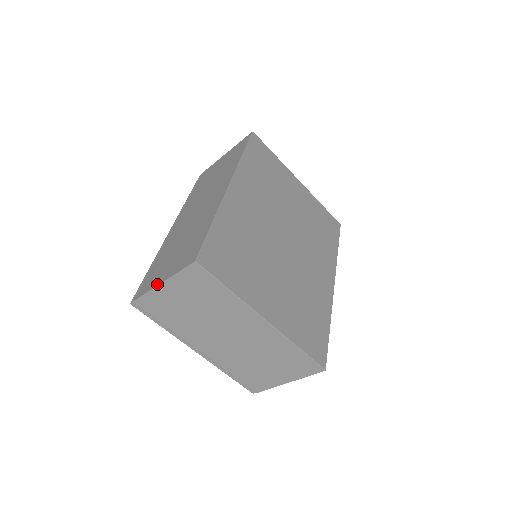
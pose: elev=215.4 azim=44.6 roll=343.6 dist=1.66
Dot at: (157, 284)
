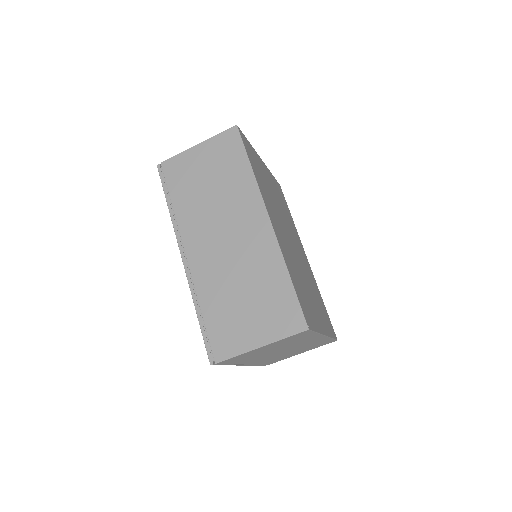
Dot at: (252, 347)
